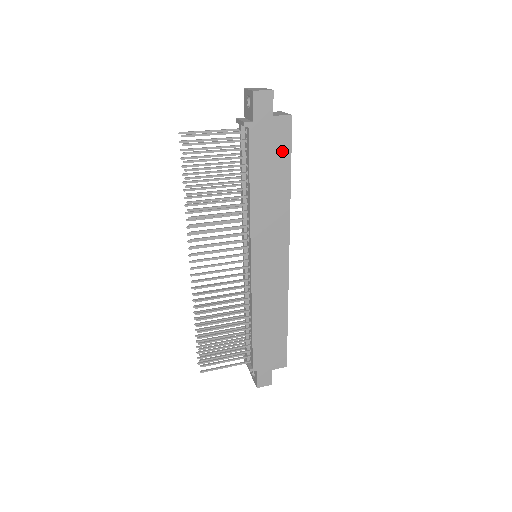
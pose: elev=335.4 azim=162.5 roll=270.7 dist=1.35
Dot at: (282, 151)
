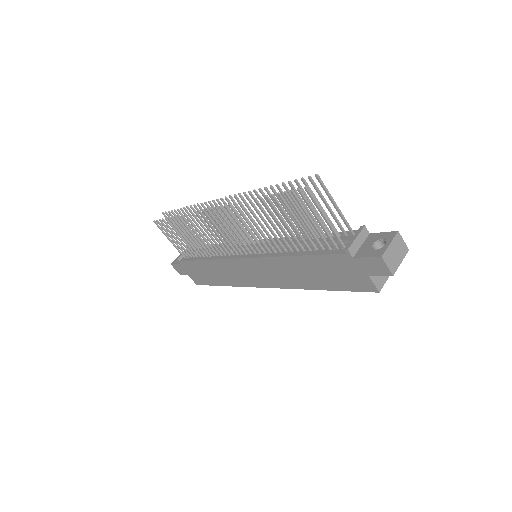
Dot at: (343, 283)
